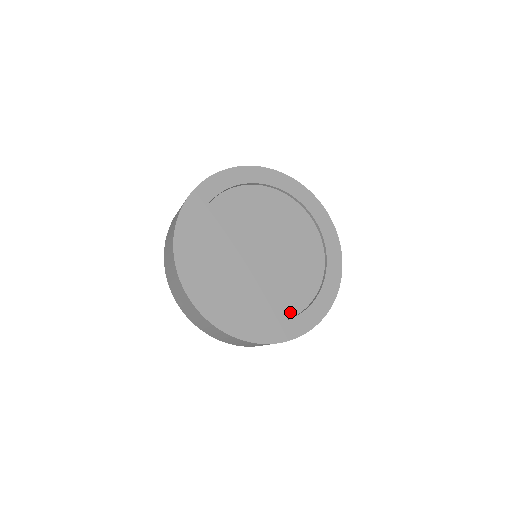
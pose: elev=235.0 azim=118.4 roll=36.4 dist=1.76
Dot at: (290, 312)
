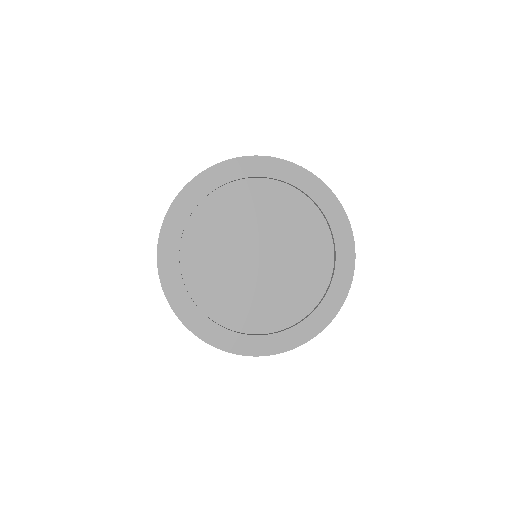
Dot at: (301, 312)
